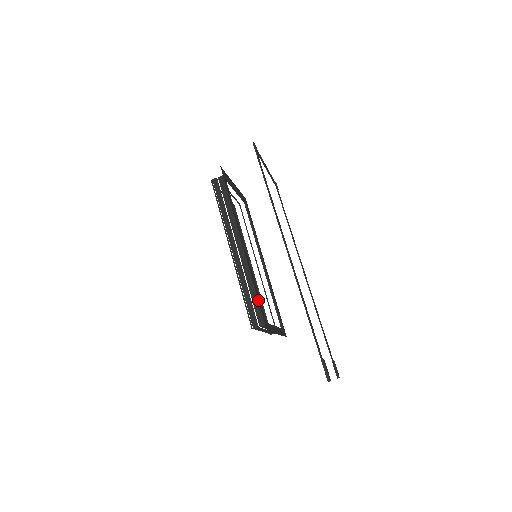
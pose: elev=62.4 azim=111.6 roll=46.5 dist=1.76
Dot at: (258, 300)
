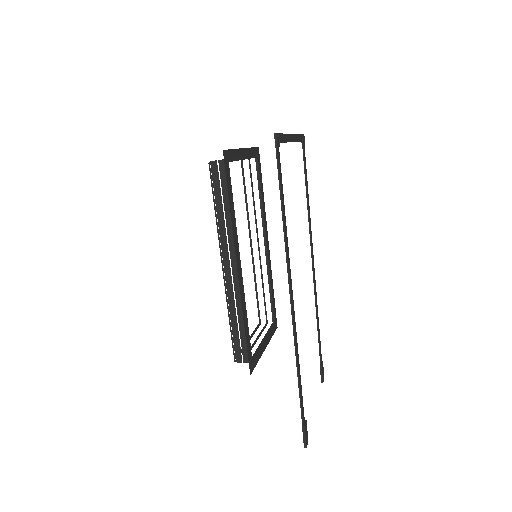
Dot at: (246, 341)
